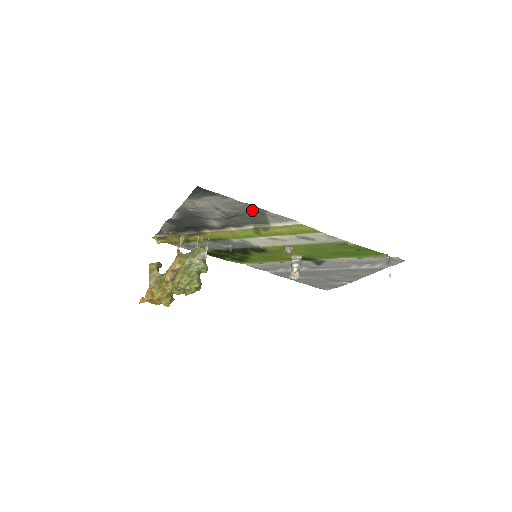
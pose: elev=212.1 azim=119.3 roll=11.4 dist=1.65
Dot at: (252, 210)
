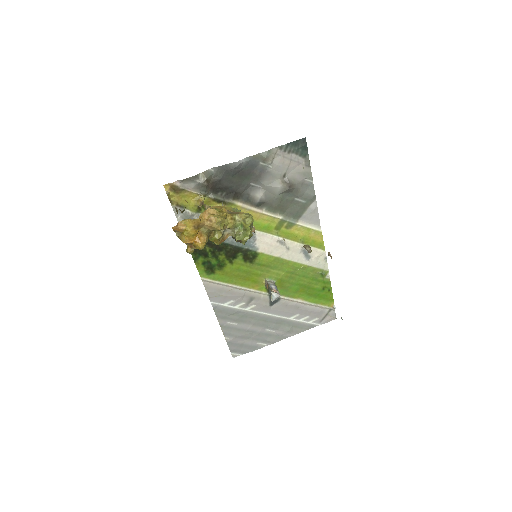
Dot at: (306, 194)
